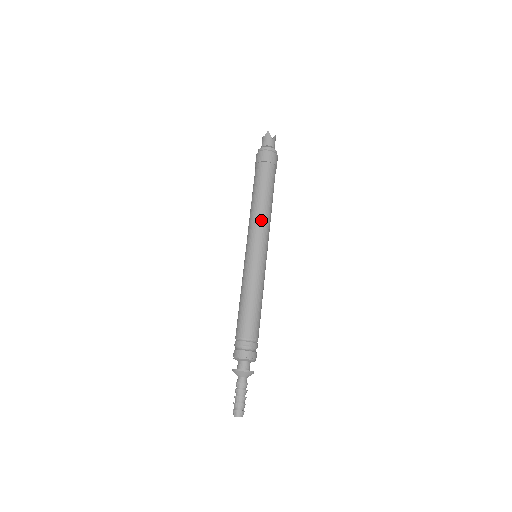
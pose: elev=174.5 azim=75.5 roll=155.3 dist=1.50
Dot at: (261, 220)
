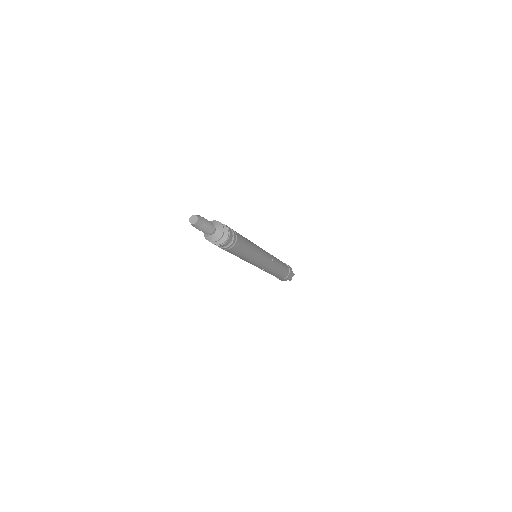
Dot at: occluded
